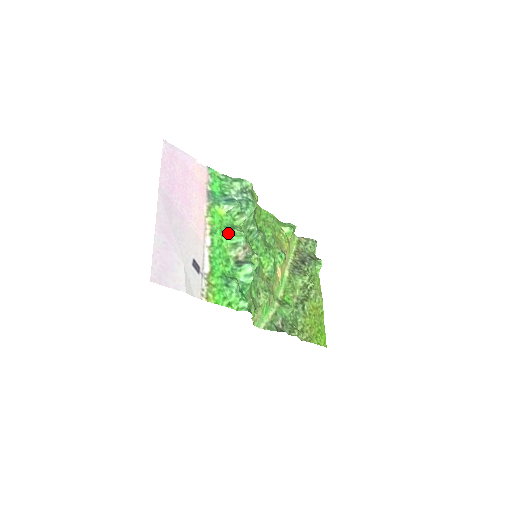
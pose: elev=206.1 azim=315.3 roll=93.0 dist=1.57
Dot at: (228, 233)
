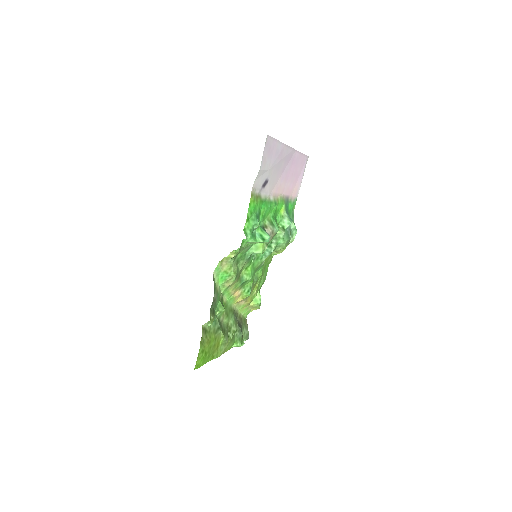
Dot at: (274, 218)
